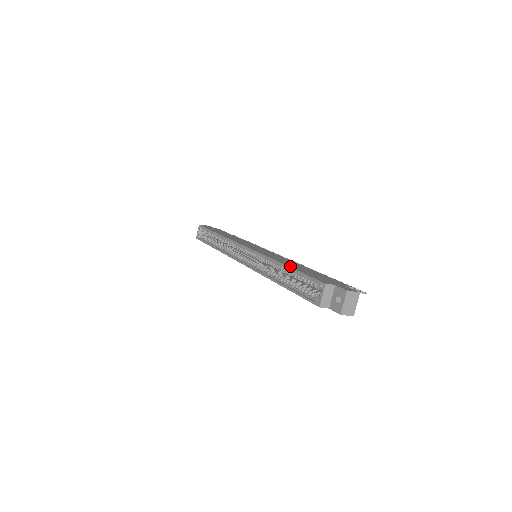
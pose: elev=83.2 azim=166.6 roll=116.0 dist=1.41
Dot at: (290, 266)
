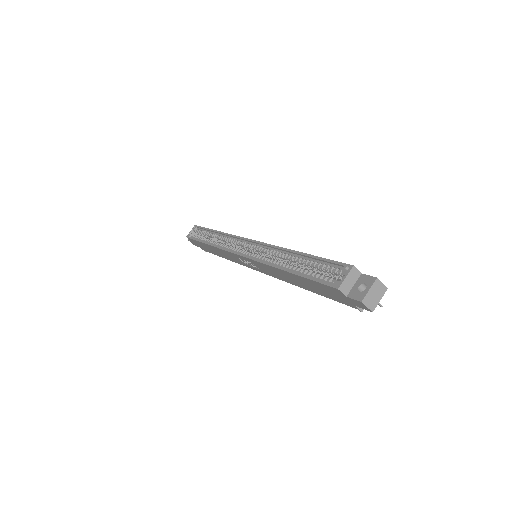
Dot at: (306, 254)
